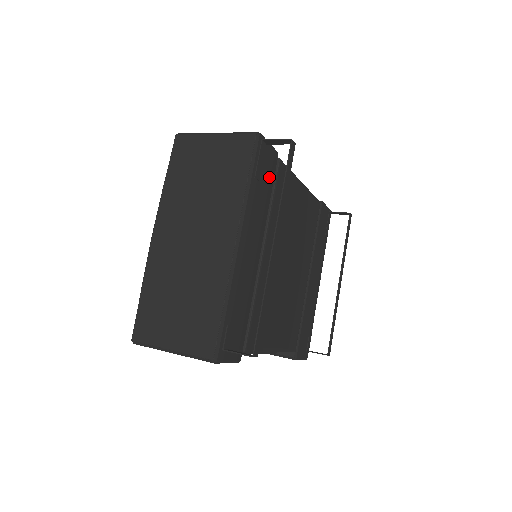
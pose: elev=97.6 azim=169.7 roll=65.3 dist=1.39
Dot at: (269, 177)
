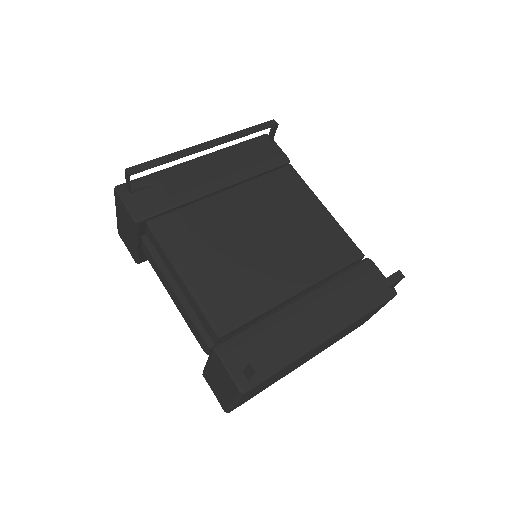
Dot at: (265, 160)
